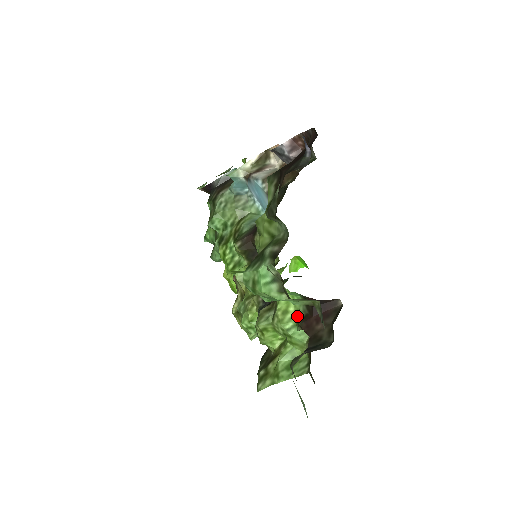
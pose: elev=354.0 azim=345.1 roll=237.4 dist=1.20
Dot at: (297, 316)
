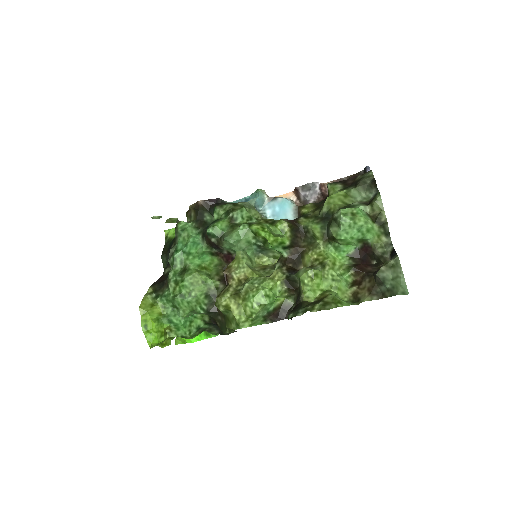
Dot at: (344, 267)
